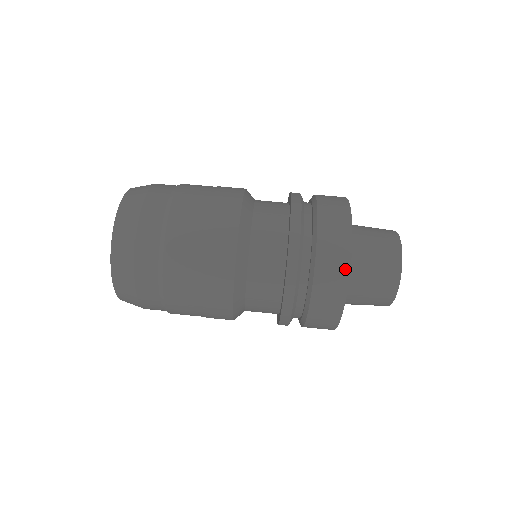
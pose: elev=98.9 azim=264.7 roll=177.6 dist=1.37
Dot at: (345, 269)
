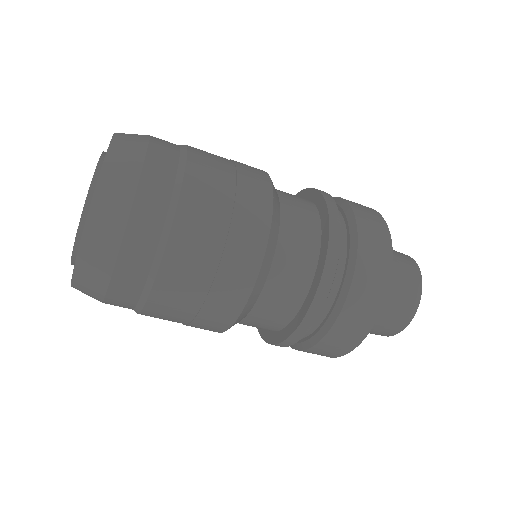
Dot at: occluded
